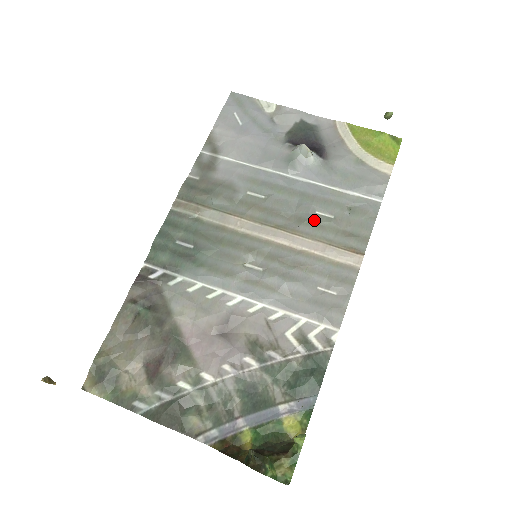
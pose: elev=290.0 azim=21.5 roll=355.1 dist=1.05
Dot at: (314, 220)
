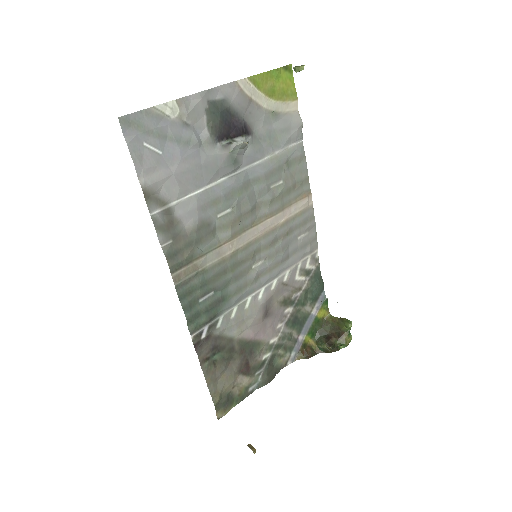
Dot at: (274, 196)
